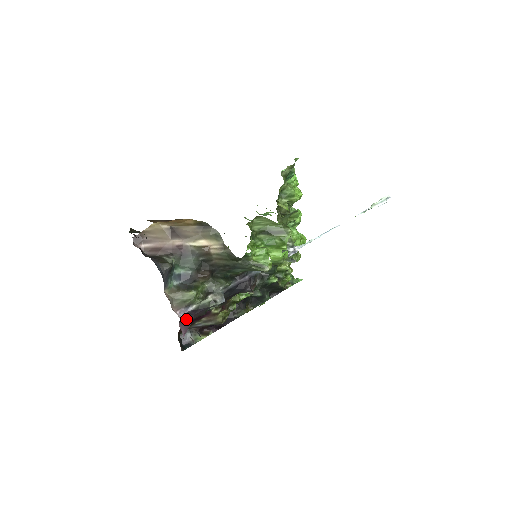
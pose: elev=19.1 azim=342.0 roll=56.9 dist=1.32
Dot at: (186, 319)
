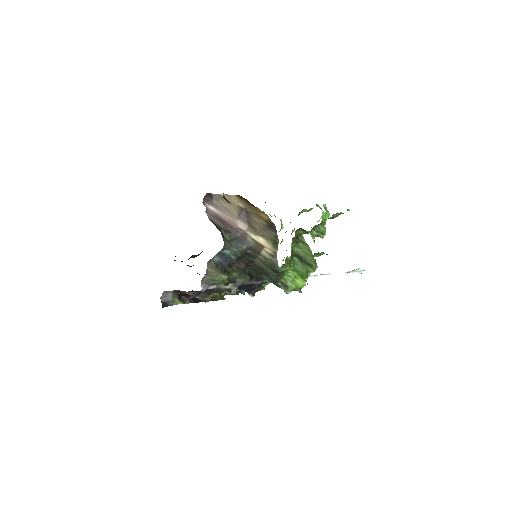
Dot at: (199, 292)
